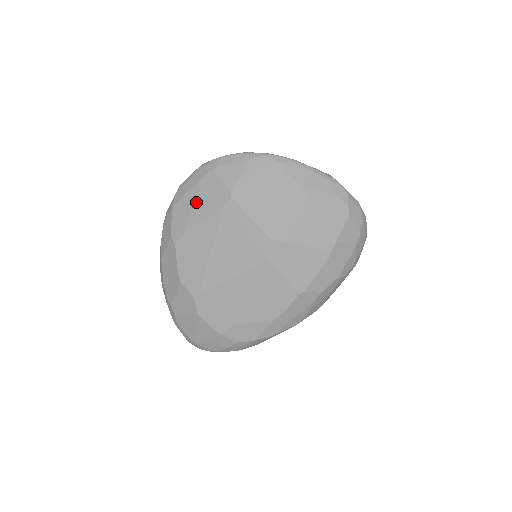
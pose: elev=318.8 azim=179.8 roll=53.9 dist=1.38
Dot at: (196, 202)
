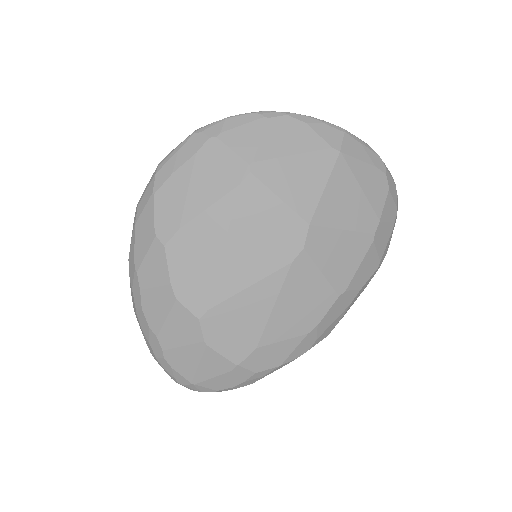
Dot at: (194, 183)
